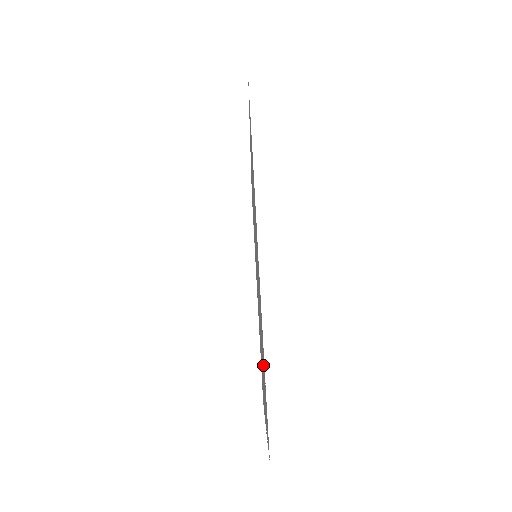
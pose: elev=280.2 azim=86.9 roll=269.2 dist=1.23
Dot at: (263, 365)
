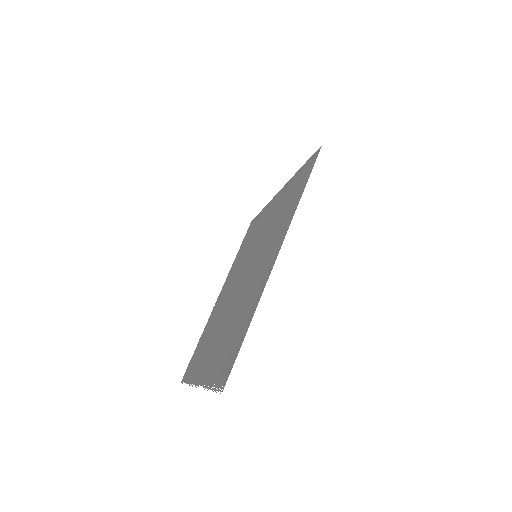
Dot at: (201, 350)
